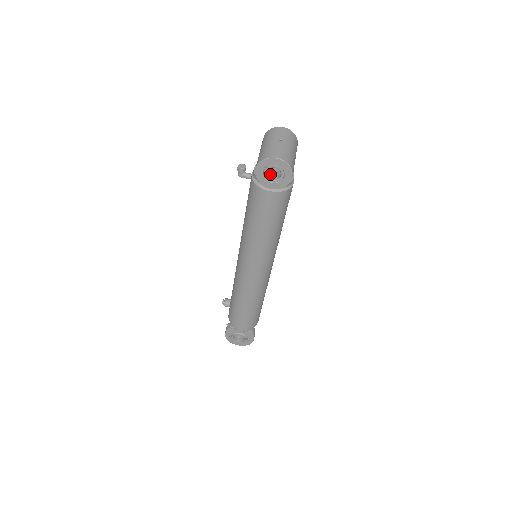
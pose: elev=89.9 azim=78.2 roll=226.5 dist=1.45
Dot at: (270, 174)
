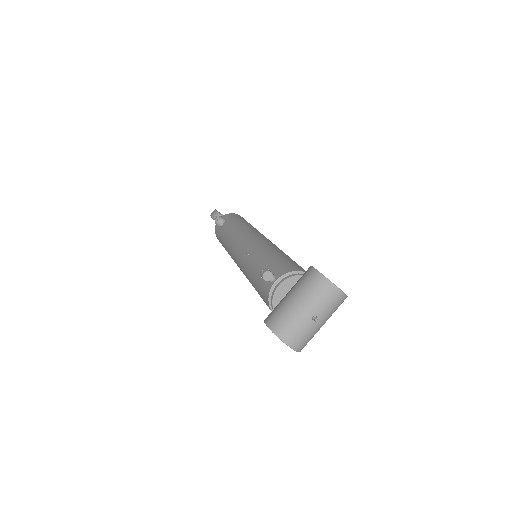
Dot at: occluded
